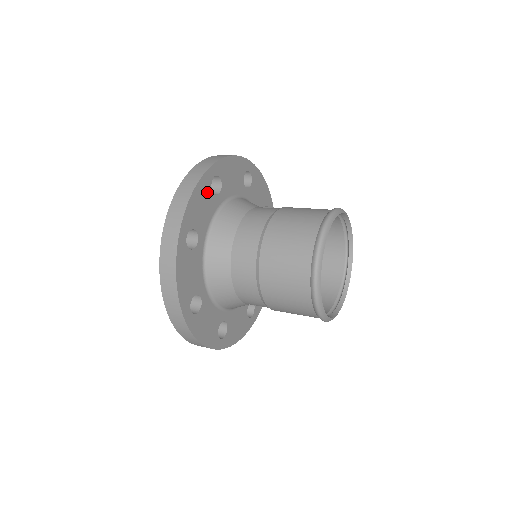
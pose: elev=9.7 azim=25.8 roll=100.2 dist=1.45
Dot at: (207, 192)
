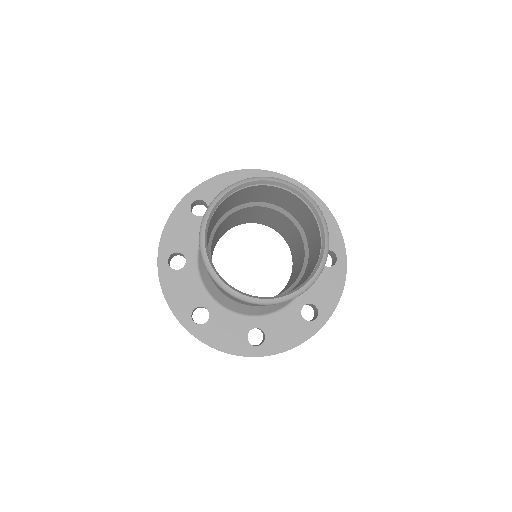
Dot at: (187, 218)
